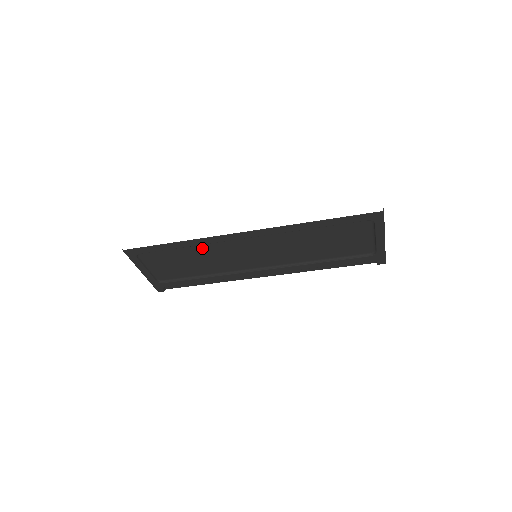
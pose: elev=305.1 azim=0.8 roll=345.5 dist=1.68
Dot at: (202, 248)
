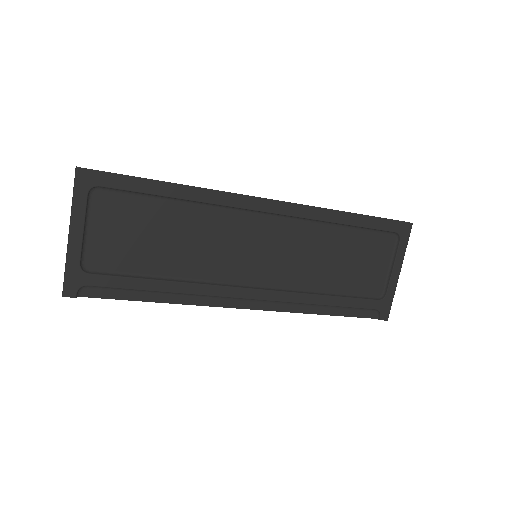
Dot at: (195, 214)
